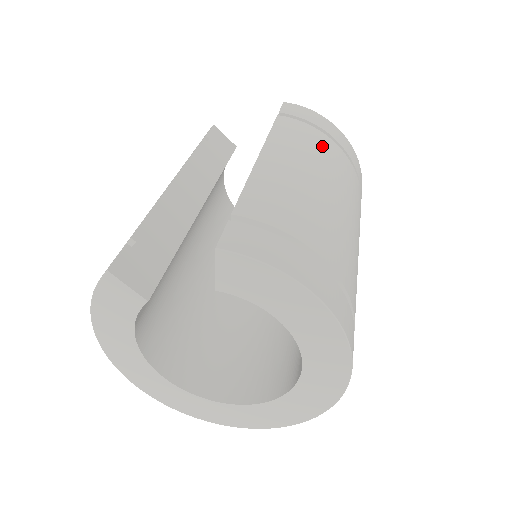
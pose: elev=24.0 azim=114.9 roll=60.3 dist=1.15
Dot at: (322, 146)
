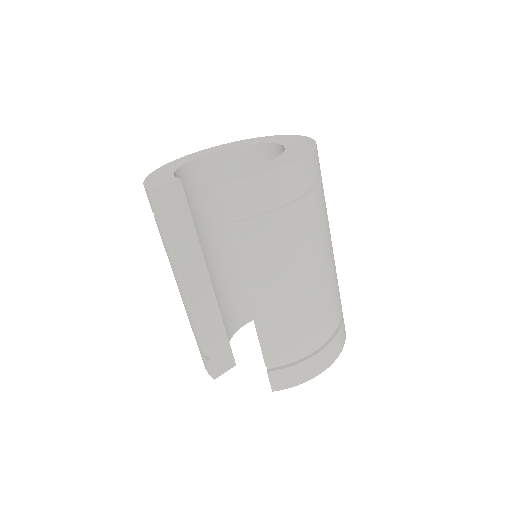
Dot at: (283, 236)
